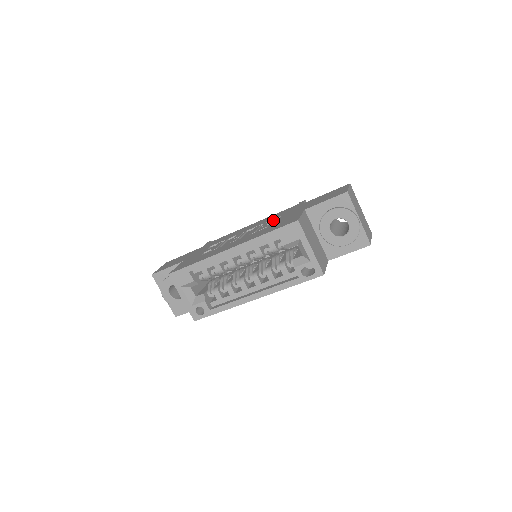
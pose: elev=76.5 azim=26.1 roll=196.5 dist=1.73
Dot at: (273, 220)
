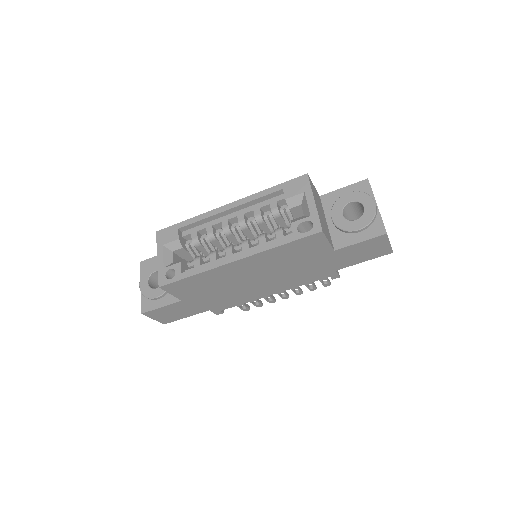
Dot at: occluded
